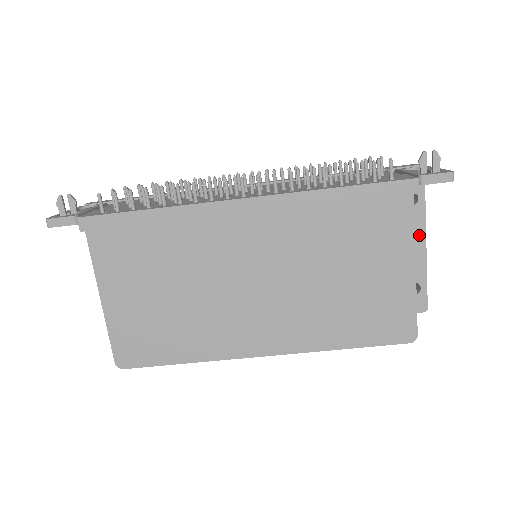
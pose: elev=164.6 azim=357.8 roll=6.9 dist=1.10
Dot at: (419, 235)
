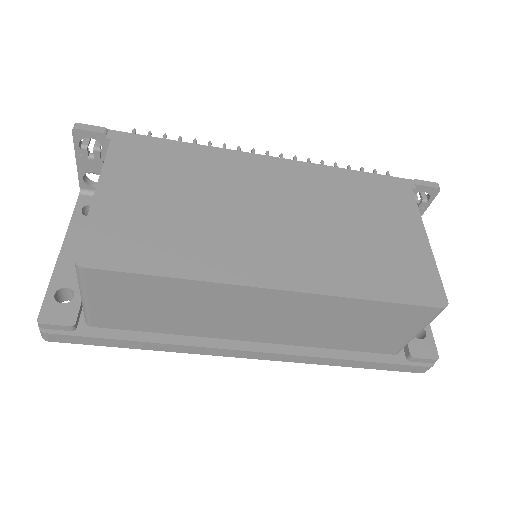
Dot at: occluded
